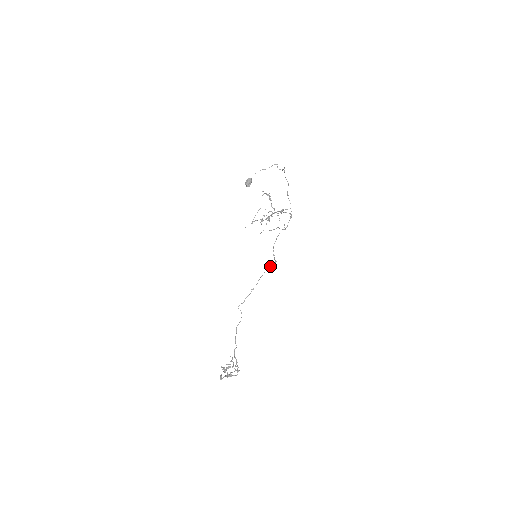
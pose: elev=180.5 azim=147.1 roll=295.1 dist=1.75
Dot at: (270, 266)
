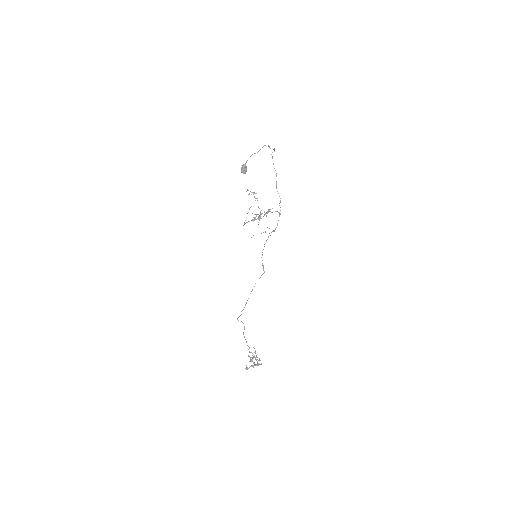
Dot at: (259, 278)
